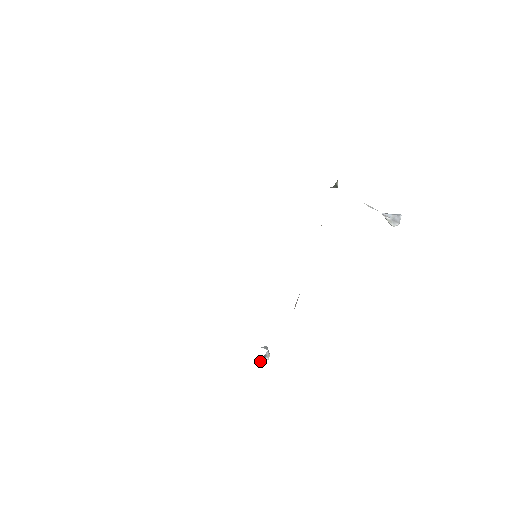
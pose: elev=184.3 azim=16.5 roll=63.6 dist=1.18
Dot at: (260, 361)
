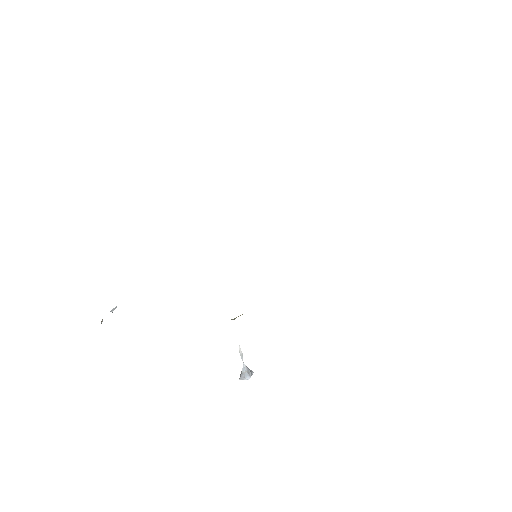
Dot at: occluded
